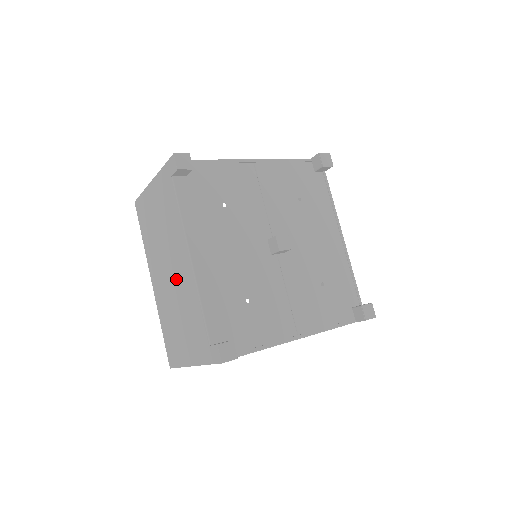
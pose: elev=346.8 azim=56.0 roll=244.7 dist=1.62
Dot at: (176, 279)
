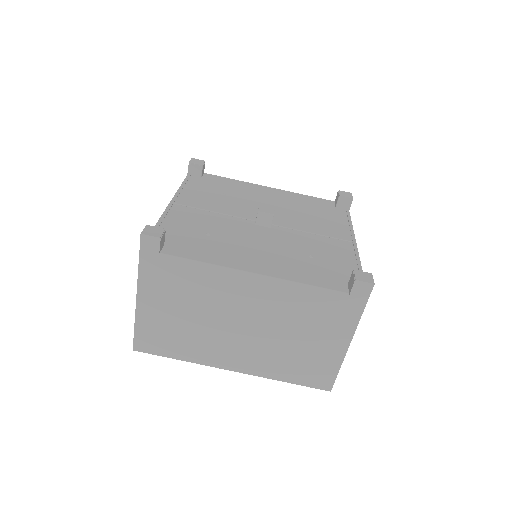
Dot at: (257, 316)
